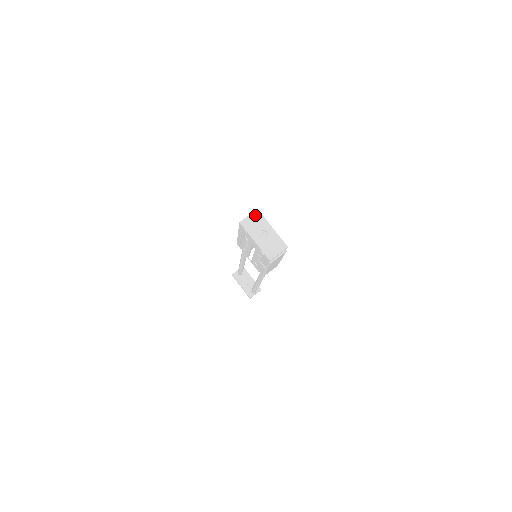
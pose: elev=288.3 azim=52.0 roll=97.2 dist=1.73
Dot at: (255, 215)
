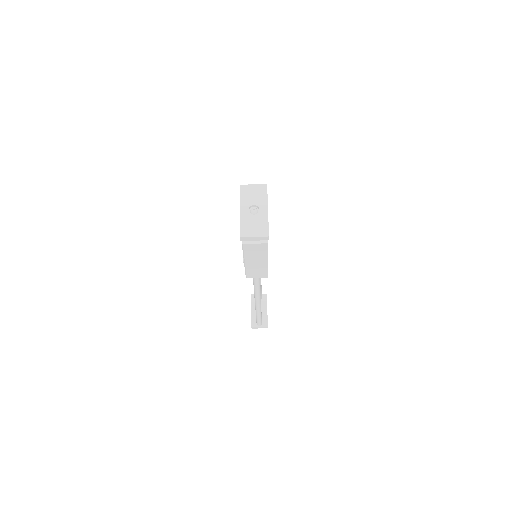
Dot at: (260, 188)
